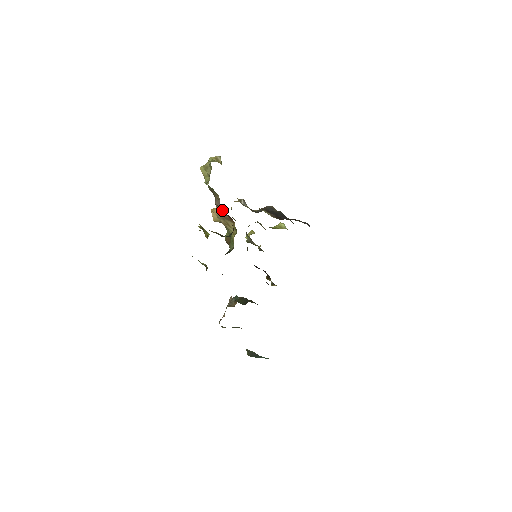
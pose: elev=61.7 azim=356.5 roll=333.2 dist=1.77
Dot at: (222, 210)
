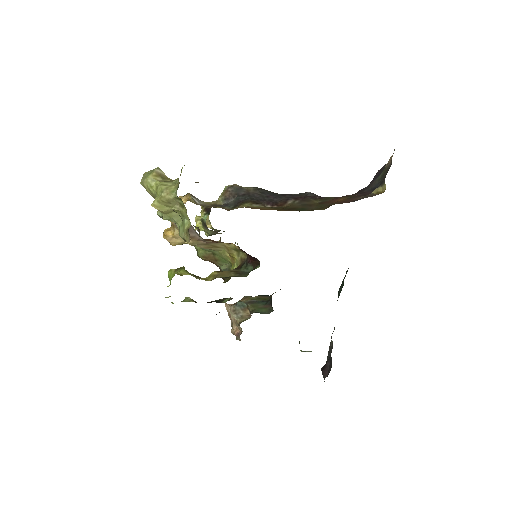
Dot at: (217, 242)
